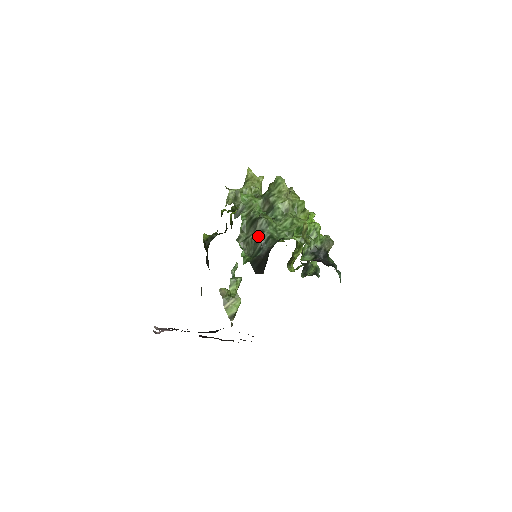
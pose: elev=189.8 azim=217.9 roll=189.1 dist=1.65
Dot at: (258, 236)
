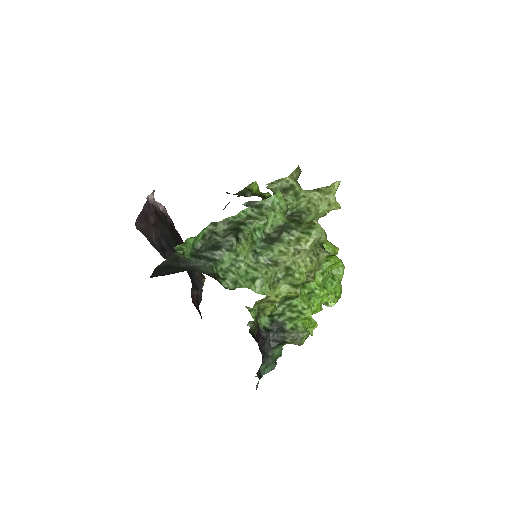
Dot at: (216, 245)
